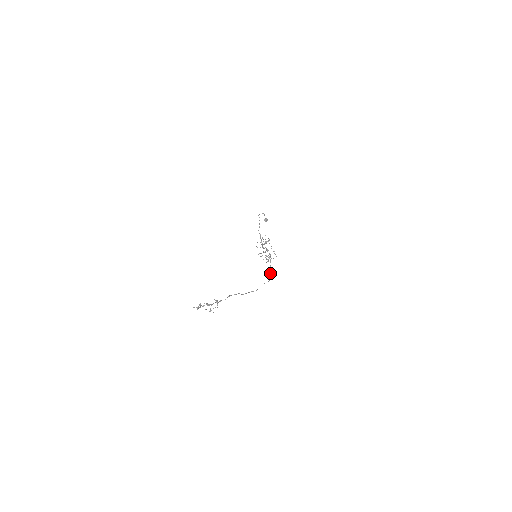
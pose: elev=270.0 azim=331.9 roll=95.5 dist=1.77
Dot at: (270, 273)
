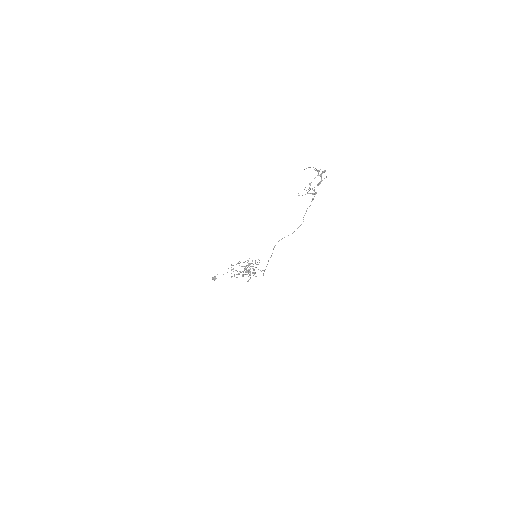
Dot at: occluded
